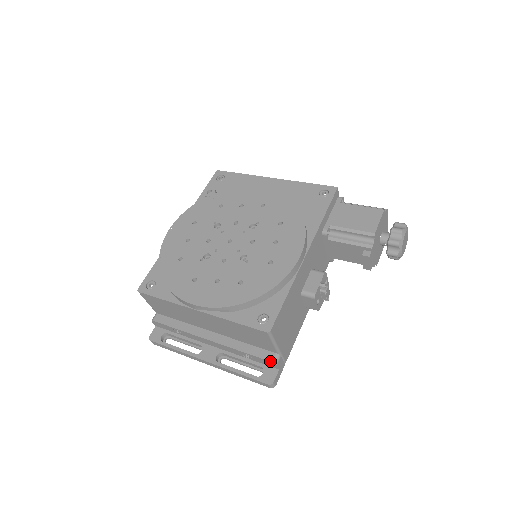
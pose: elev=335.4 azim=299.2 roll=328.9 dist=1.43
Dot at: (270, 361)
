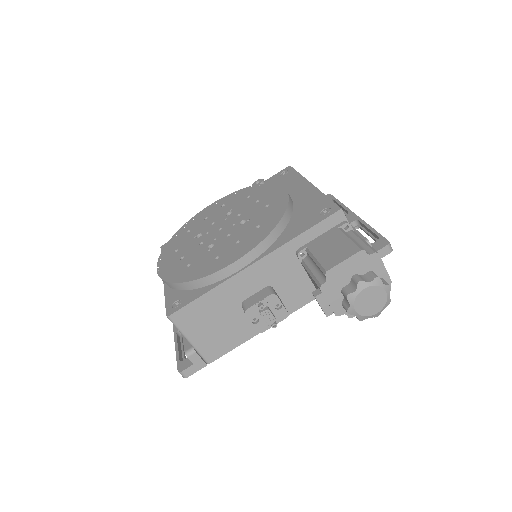
Dot at: (184, 350)
